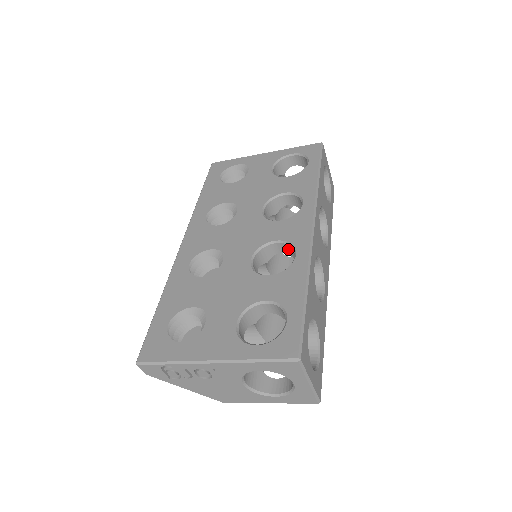
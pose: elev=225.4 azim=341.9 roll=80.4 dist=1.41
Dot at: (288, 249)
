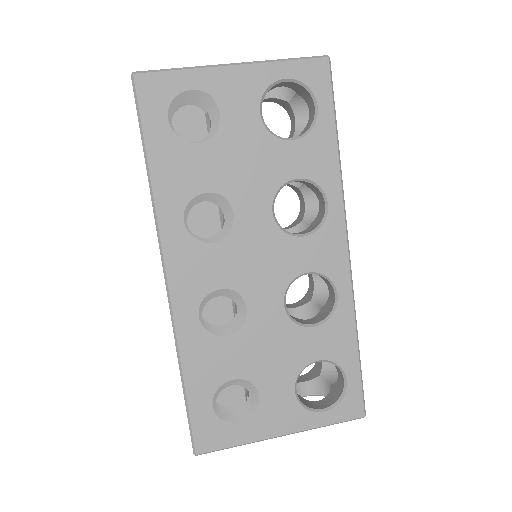
Dot at: occluded
